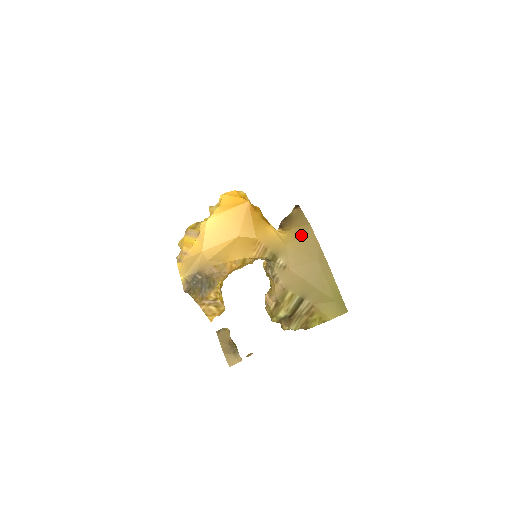
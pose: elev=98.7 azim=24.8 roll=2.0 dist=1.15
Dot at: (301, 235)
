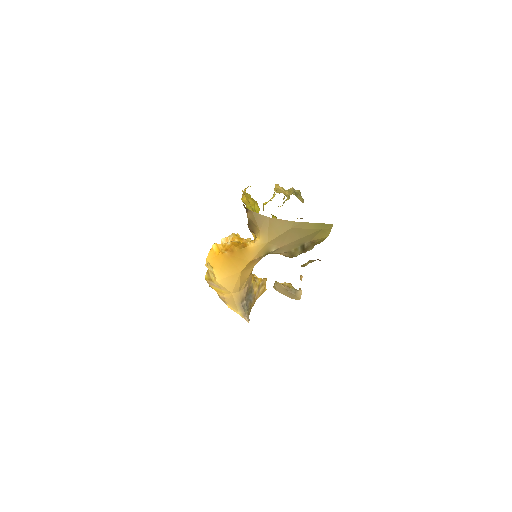
Dot at: (268, 228)
